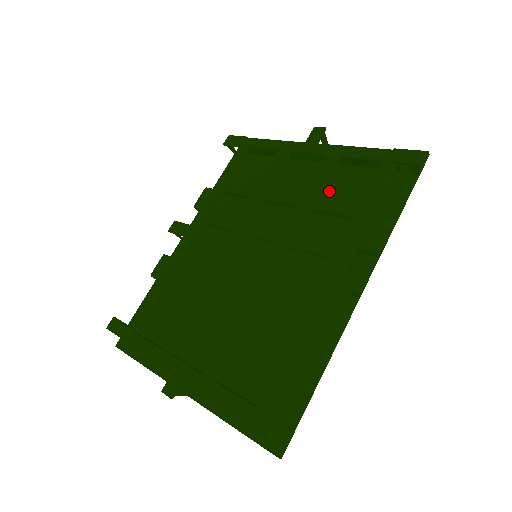
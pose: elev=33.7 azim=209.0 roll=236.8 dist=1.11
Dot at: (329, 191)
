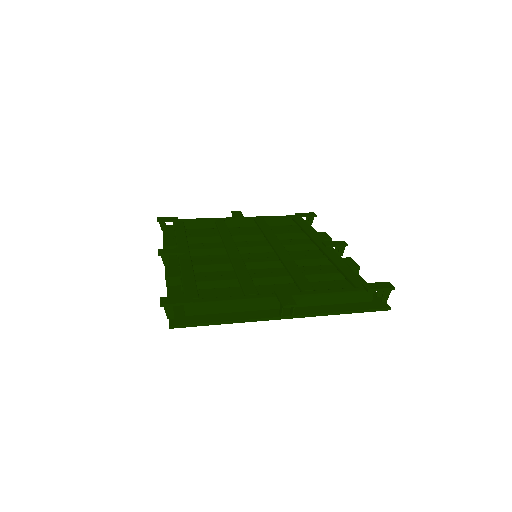
Dot at: occluded
